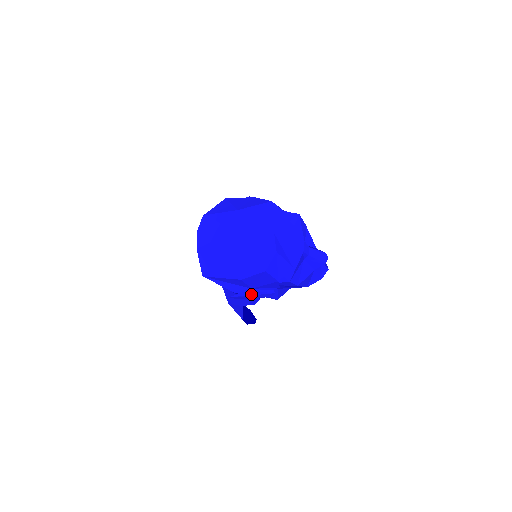
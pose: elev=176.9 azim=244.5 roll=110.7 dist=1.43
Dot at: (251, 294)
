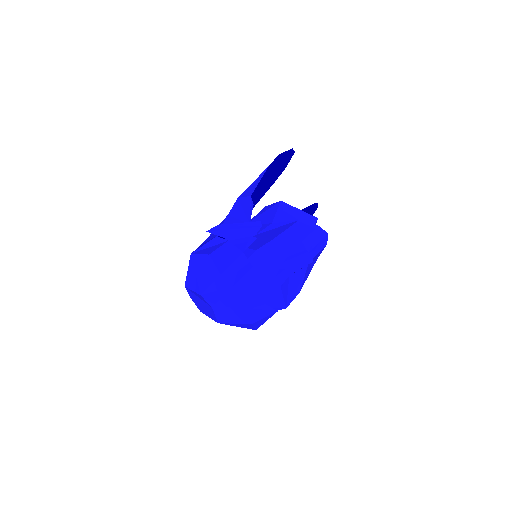
Dot at: occluded
